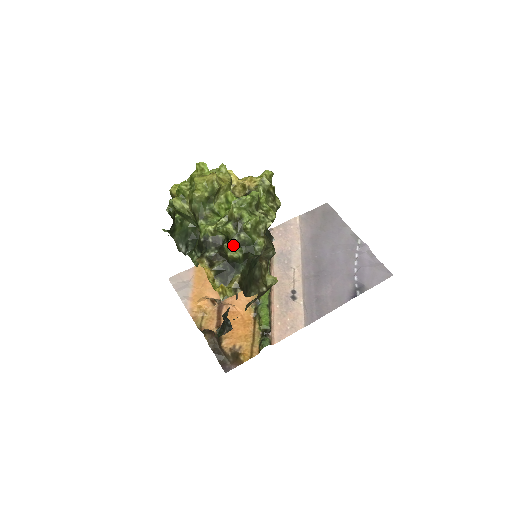
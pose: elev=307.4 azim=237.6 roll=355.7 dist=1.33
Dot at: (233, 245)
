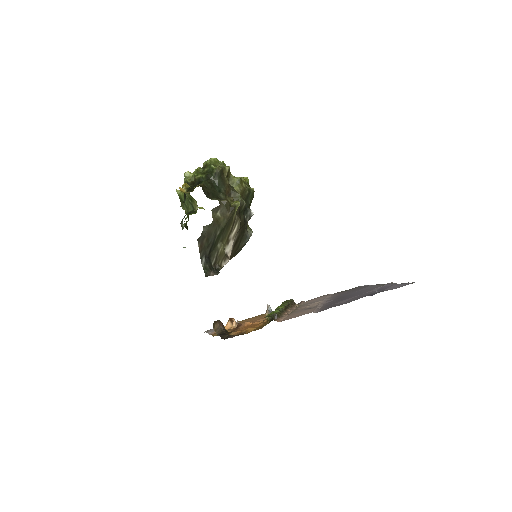
Dot at: (199, 174)
